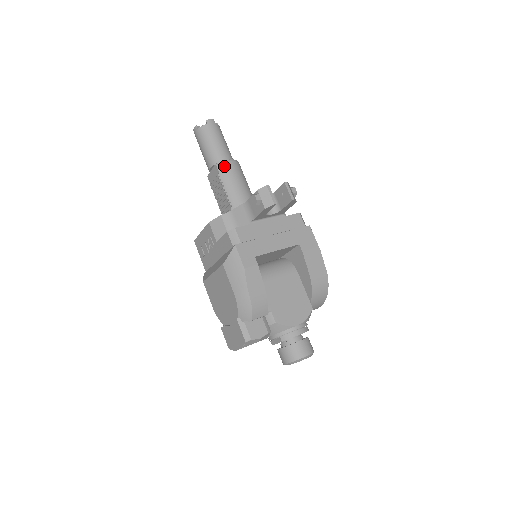
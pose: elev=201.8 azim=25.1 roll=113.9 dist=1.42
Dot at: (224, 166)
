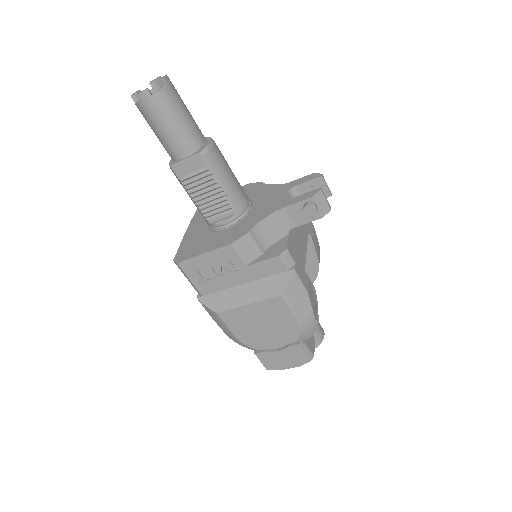
Dot at: (212, 154)
